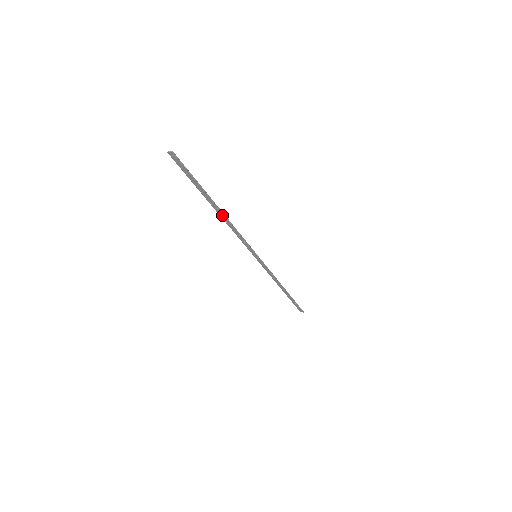
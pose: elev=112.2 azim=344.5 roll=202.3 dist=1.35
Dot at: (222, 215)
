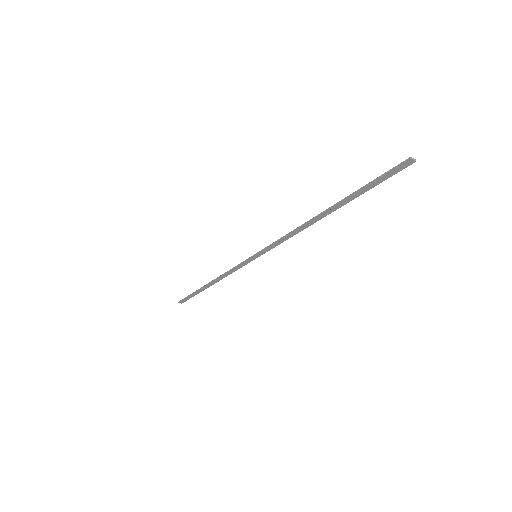
Dot at: (316, 220)
